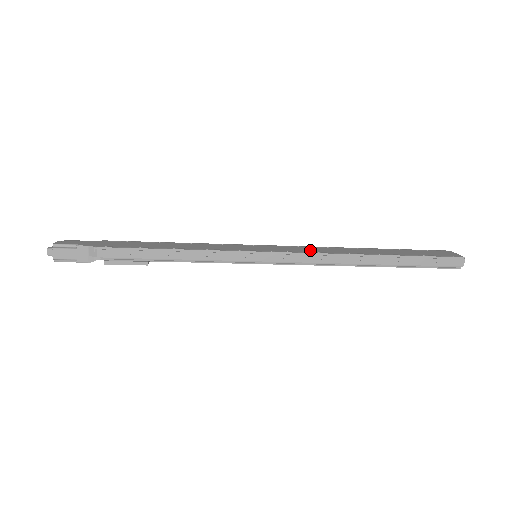
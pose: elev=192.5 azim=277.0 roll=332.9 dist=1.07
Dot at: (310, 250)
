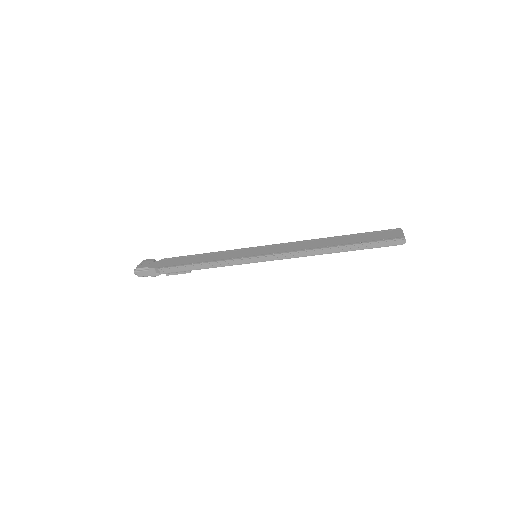
Dot at: (290, 248)
